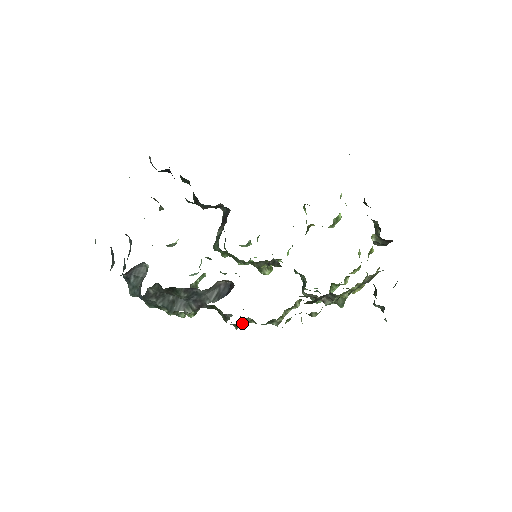
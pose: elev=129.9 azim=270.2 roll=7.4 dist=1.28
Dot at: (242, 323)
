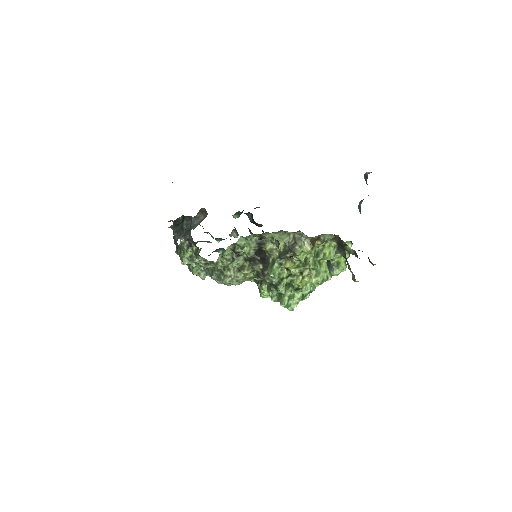
Dot at: (199, 252)
